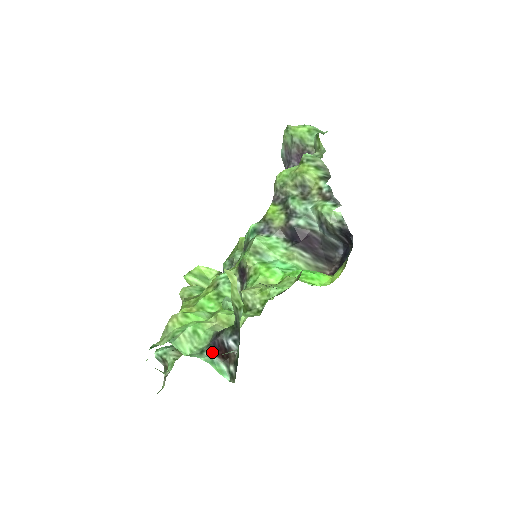
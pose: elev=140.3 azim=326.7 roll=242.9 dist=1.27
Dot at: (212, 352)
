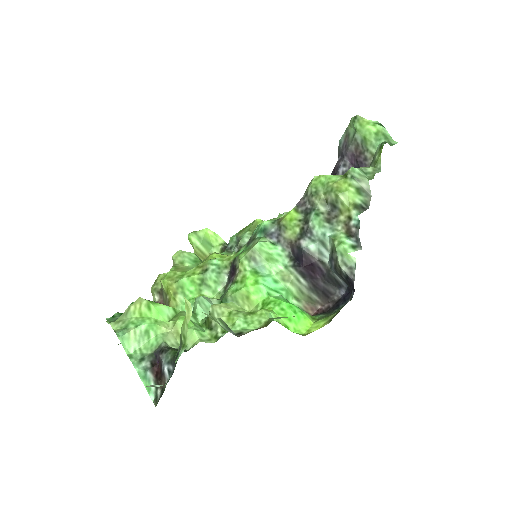
Dot at: (150, 365)
